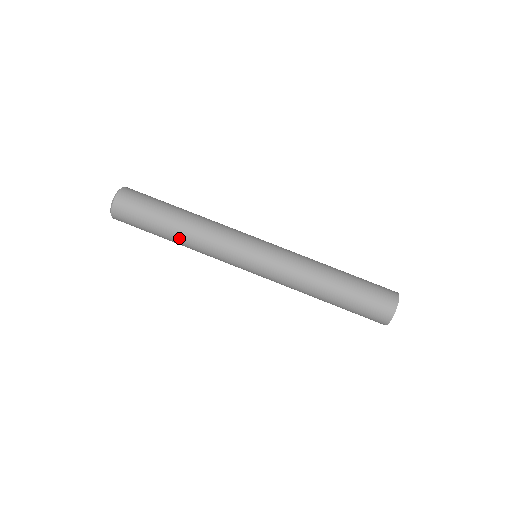
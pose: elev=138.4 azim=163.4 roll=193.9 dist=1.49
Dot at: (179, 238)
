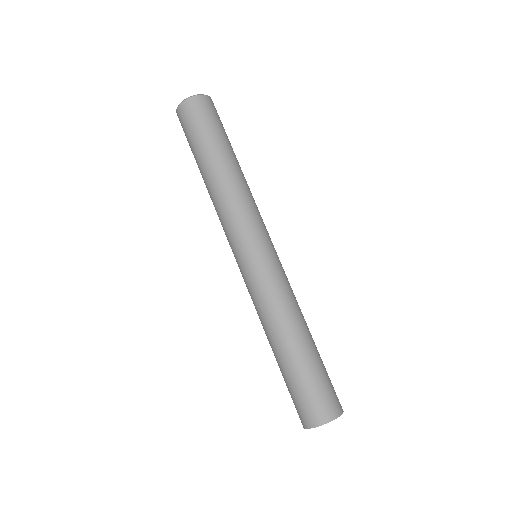
Dot at: (226, 169)
